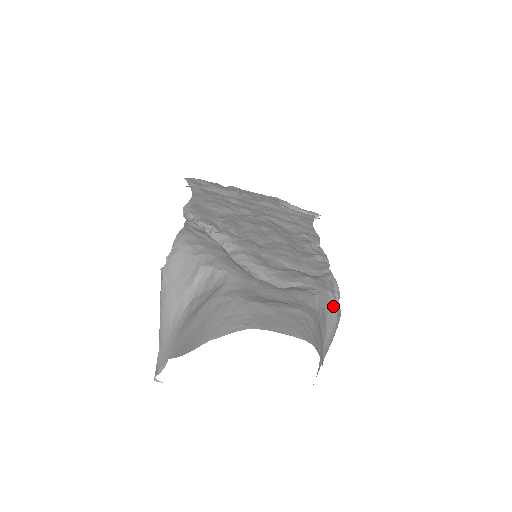
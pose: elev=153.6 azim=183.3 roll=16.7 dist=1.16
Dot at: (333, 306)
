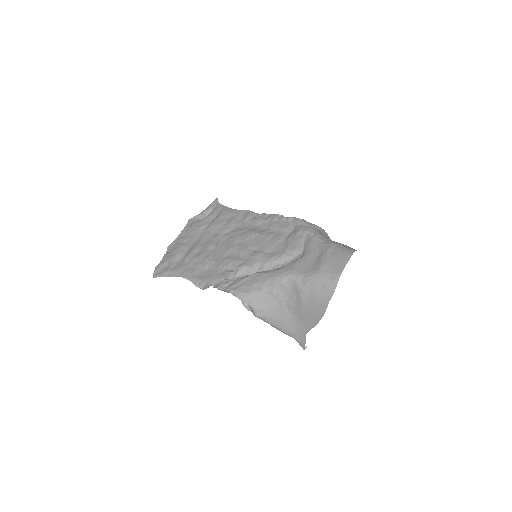
Dot at: (319, 228)
